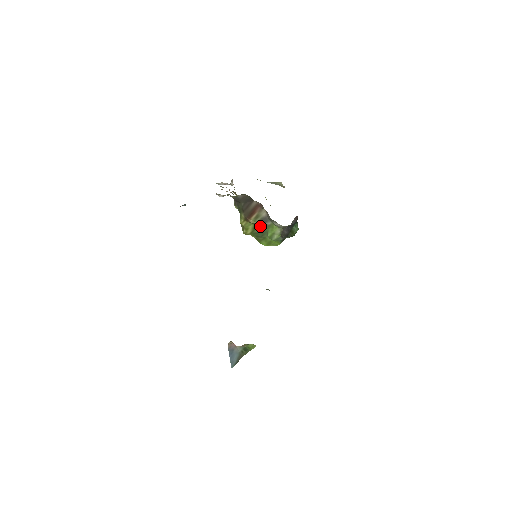
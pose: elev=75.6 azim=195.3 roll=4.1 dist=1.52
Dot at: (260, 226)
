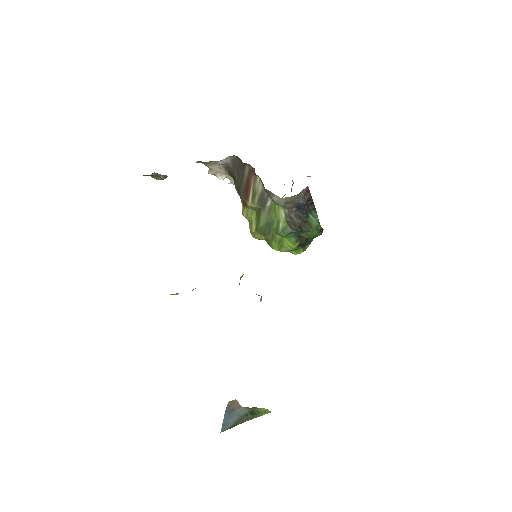
Dot at: (262, 212)
